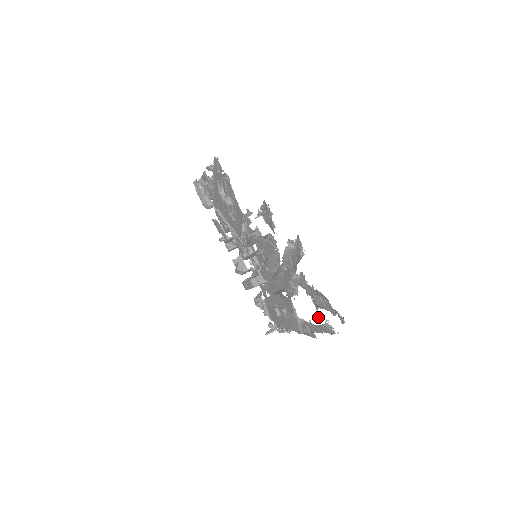
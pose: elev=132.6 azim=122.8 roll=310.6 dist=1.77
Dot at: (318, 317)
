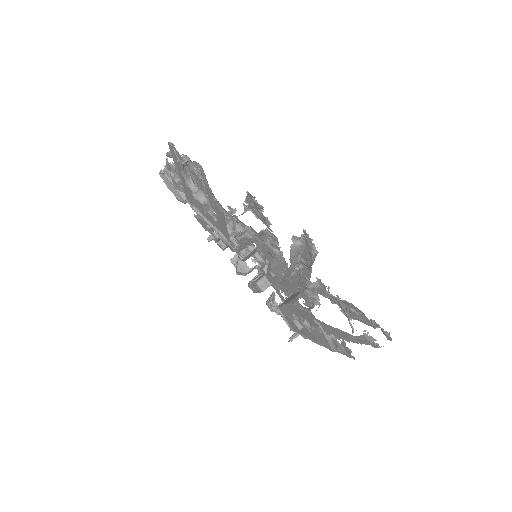
Dot at: (353, 331)
